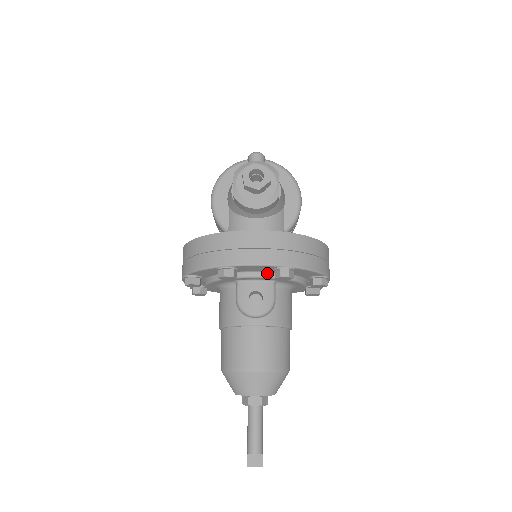
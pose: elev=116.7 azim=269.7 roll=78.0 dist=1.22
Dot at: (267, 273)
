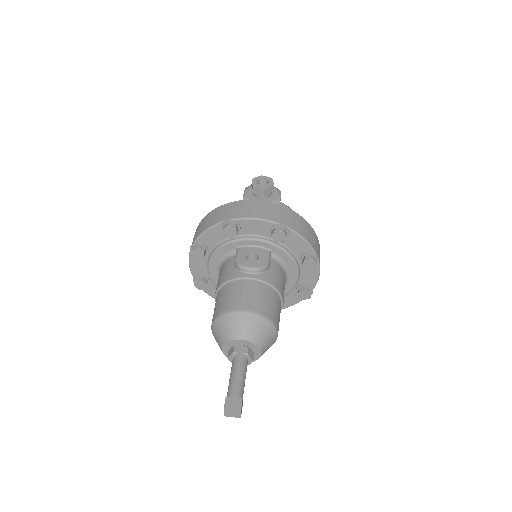
Dot at: (264, 238)
